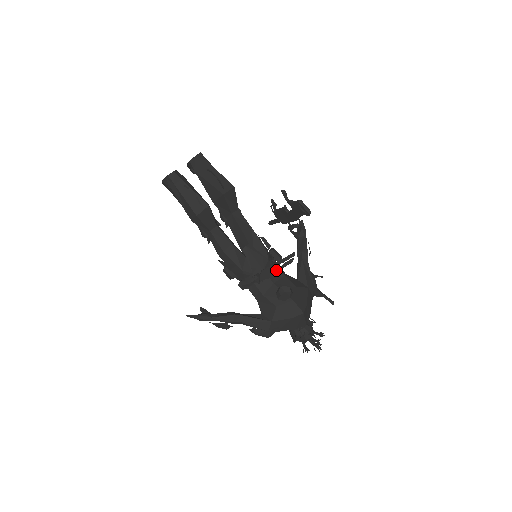
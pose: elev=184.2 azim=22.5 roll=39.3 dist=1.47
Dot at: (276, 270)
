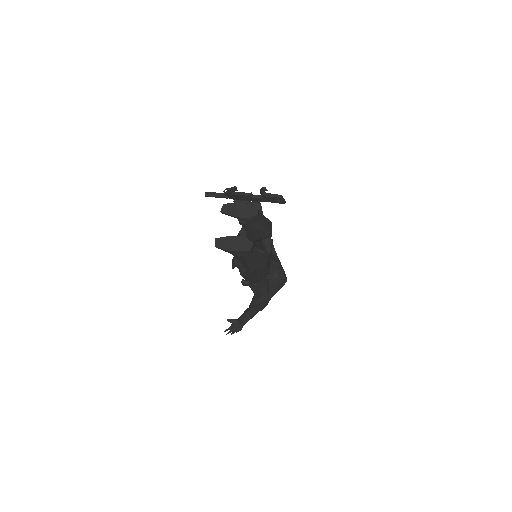
Dot at: (270, 260)
